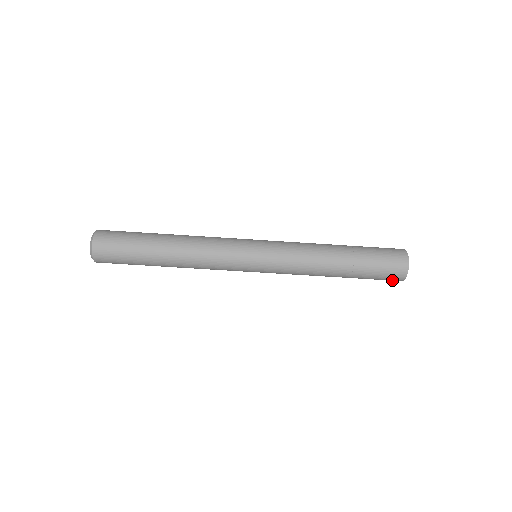
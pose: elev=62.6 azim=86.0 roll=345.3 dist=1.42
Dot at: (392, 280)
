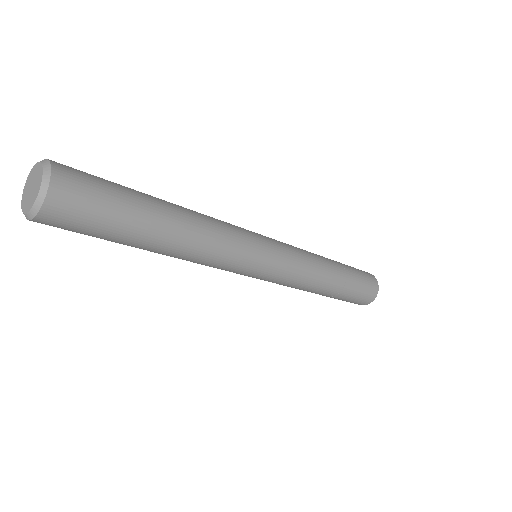
Dot at: occluded
